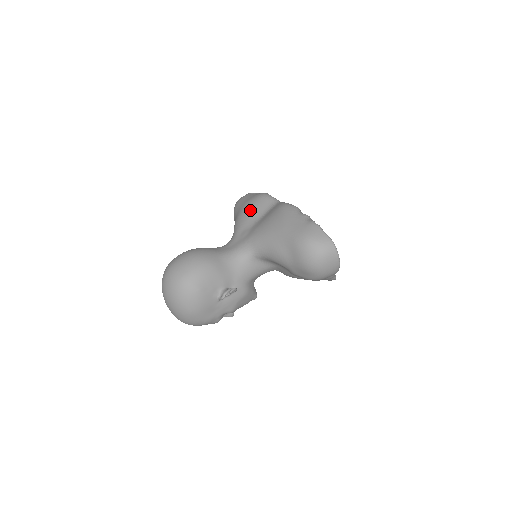
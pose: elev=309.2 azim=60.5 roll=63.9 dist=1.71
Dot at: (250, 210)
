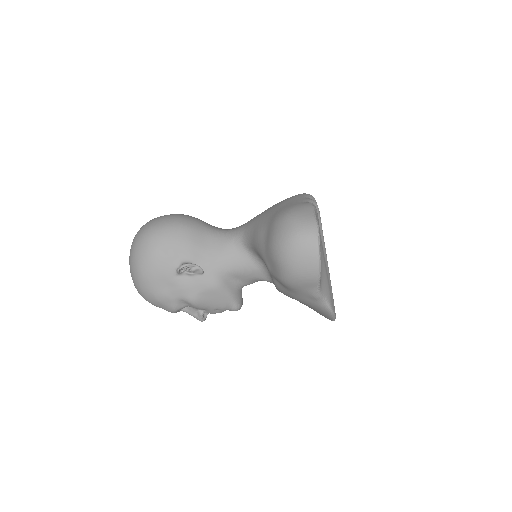
Dot at: occluded
